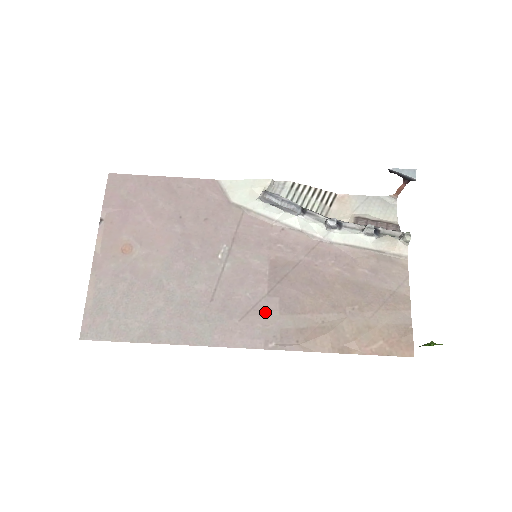
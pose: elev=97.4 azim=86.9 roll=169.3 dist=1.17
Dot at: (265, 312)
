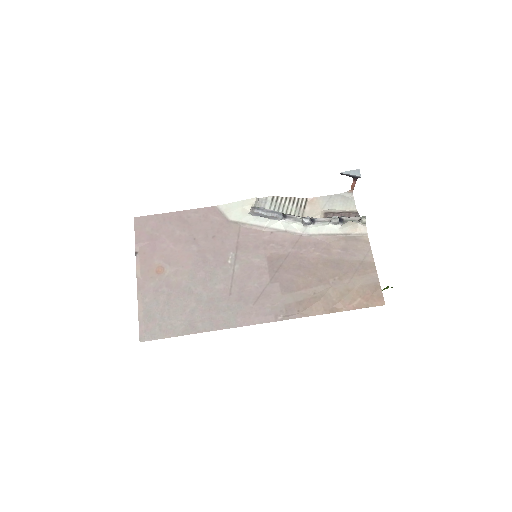
Dot at: (271, 295)
